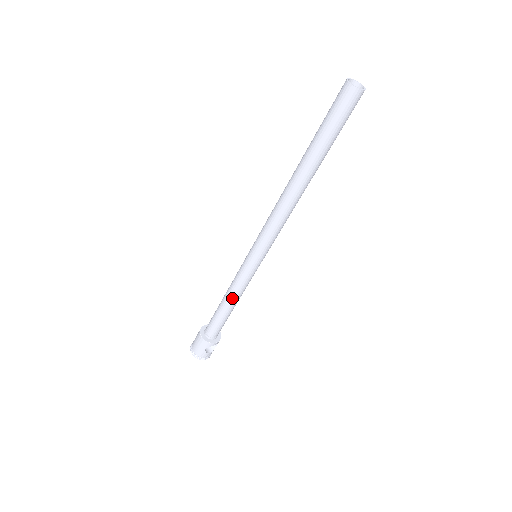
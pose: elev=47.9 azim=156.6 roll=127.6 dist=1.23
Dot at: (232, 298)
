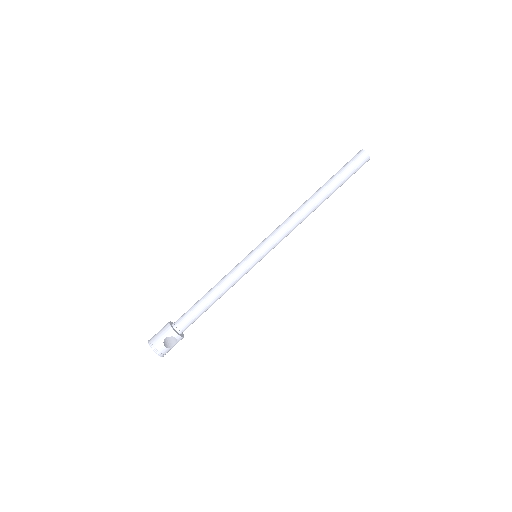
Dot at: (219, 287)
